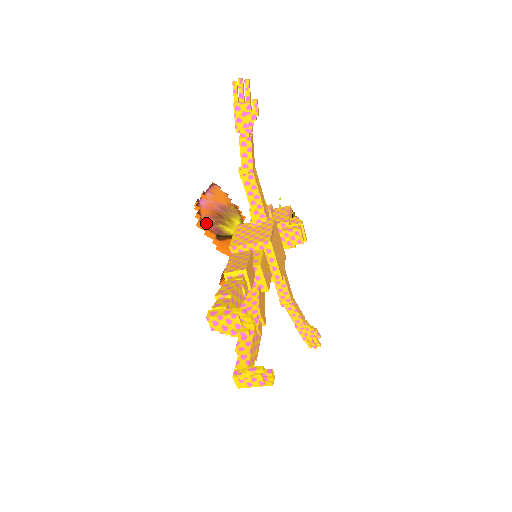
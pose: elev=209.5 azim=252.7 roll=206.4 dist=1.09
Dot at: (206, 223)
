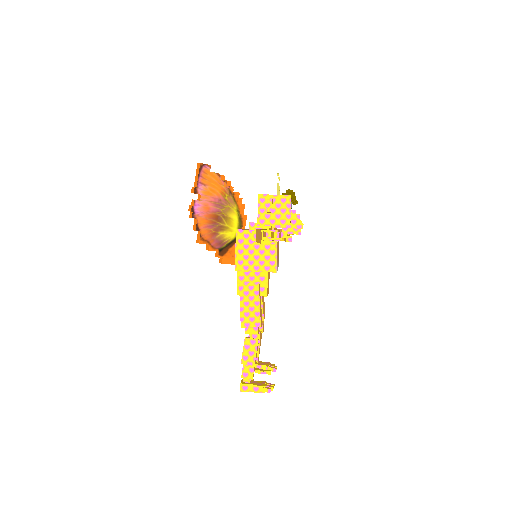
Dot at: (207, 239)
